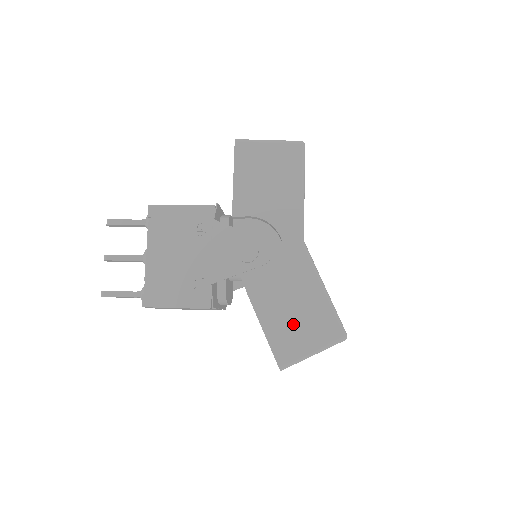
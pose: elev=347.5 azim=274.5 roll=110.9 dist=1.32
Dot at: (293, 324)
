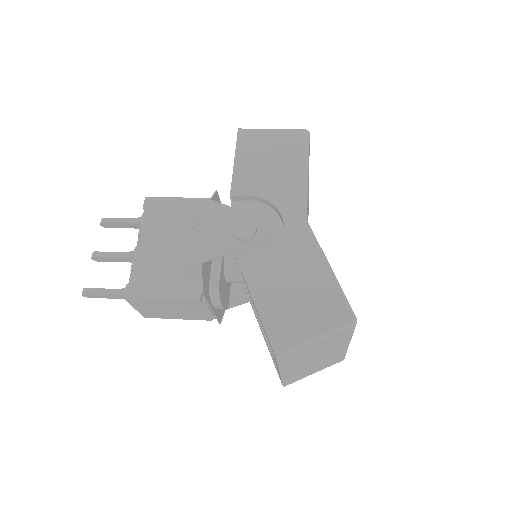
Dot at: (293, 304)
